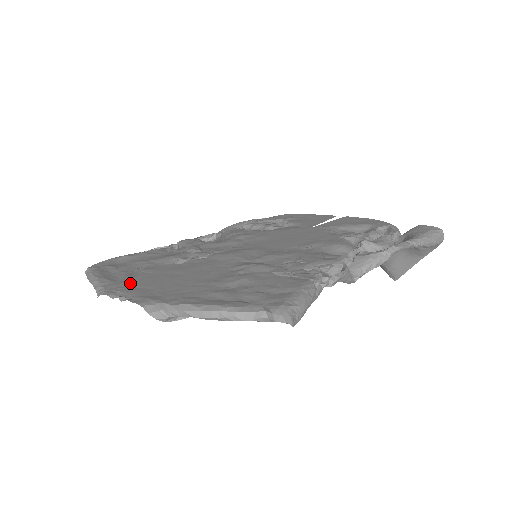
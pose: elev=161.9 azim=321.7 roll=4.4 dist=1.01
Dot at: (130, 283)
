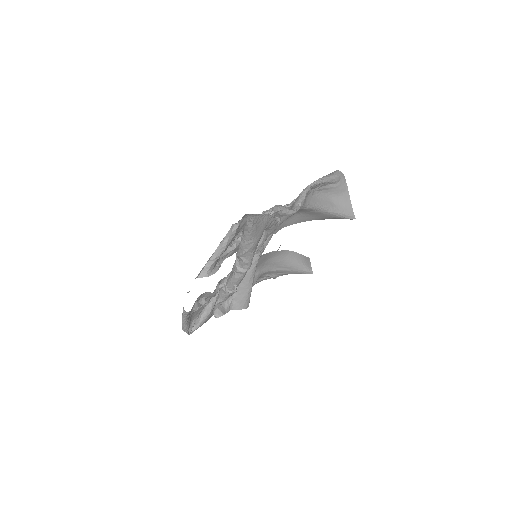
Dot at: occluded
